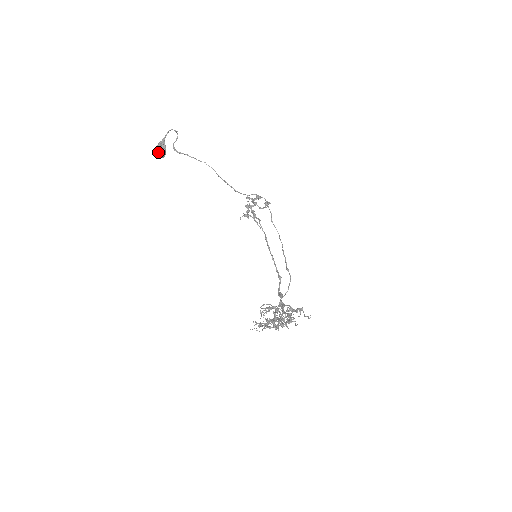
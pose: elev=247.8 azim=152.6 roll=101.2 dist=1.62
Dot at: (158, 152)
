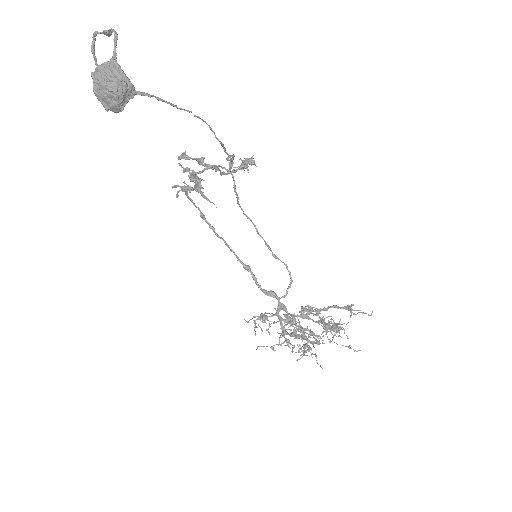
Dot at: (110, 98)
